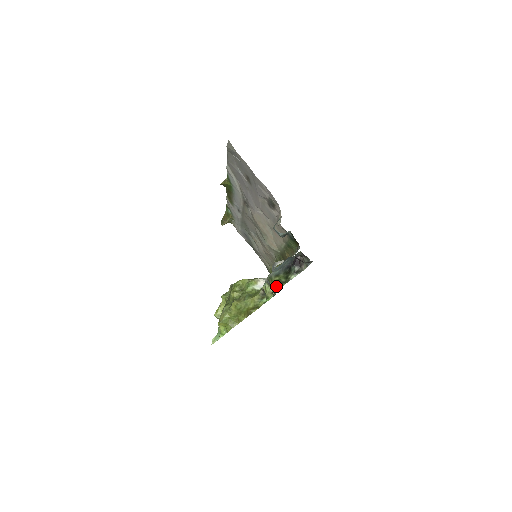
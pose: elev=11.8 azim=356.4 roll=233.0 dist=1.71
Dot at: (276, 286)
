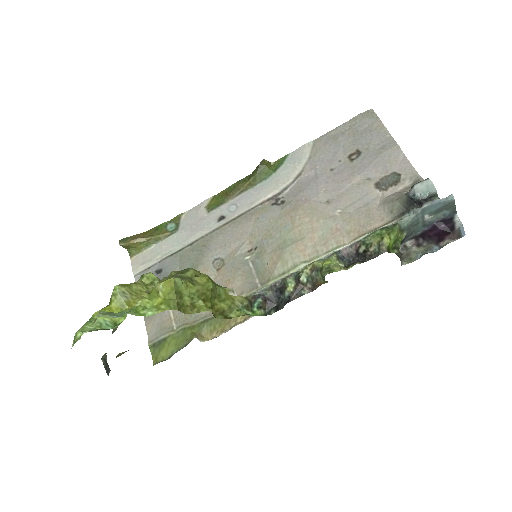
Dot at: (390, 243)
